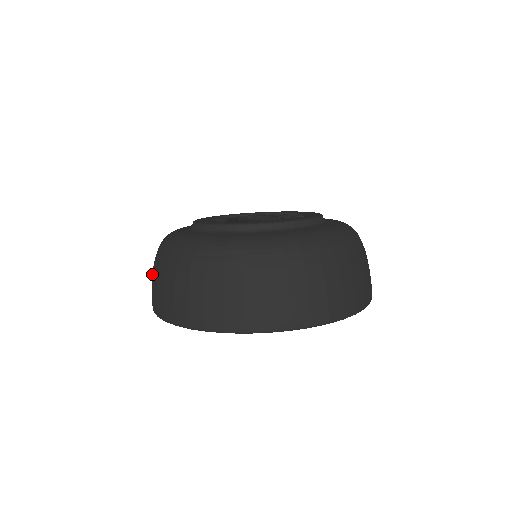
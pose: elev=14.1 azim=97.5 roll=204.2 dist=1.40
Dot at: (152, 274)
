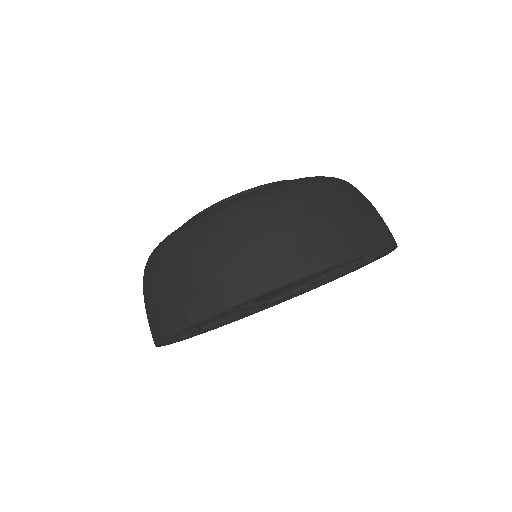
Dot at: occluded
